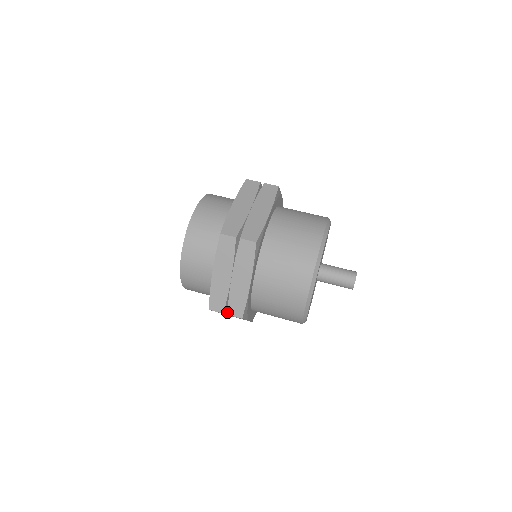
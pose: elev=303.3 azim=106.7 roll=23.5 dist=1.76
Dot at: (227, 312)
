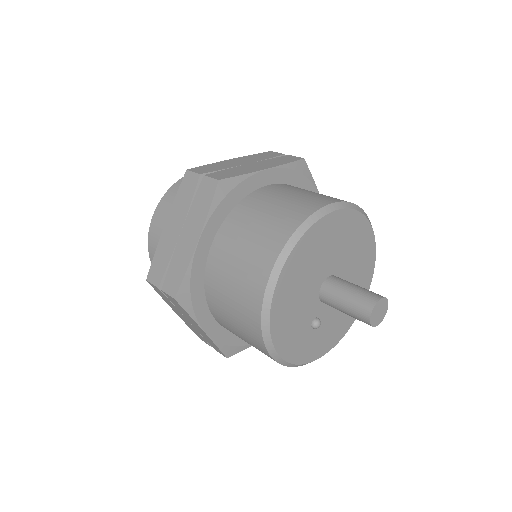
Dot at: (207, 174)
